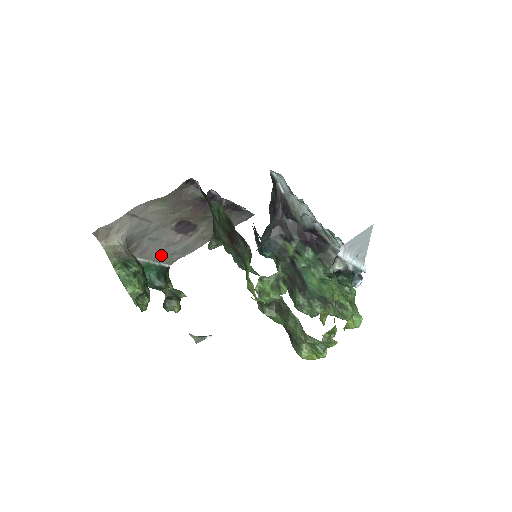
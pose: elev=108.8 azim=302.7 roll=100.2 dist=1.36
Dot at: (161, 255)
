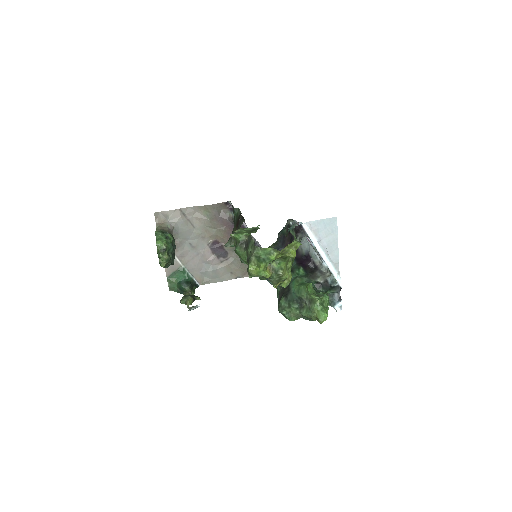
Dot at: (195, 269)
